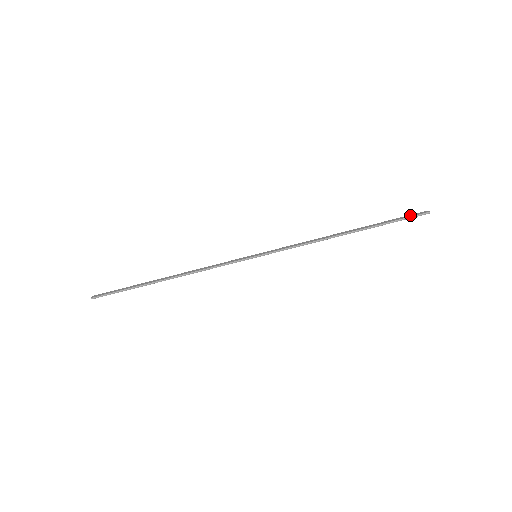
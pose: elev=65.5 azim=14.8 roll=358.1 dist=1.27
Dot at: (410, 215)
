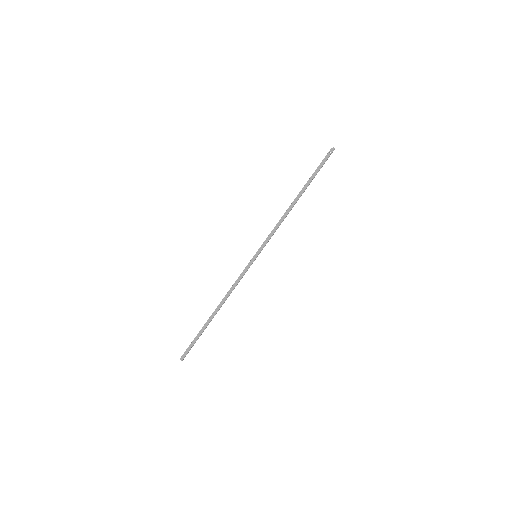
Dot at: (325, 159)
